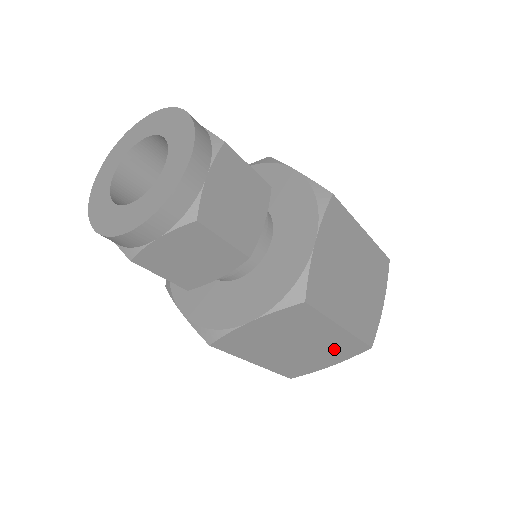
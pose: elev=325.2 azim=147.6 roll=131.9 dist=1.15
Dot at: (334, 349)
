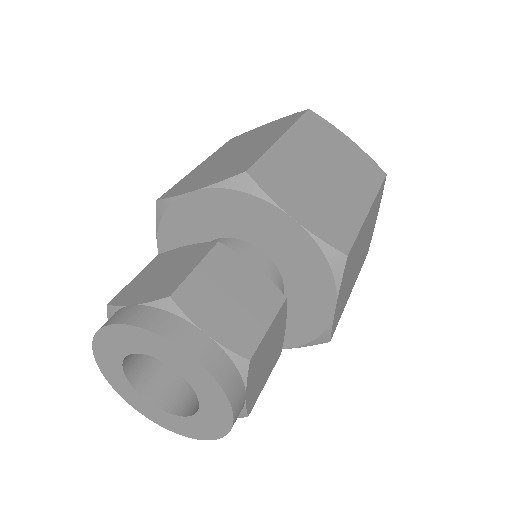
Dot at: occluded
